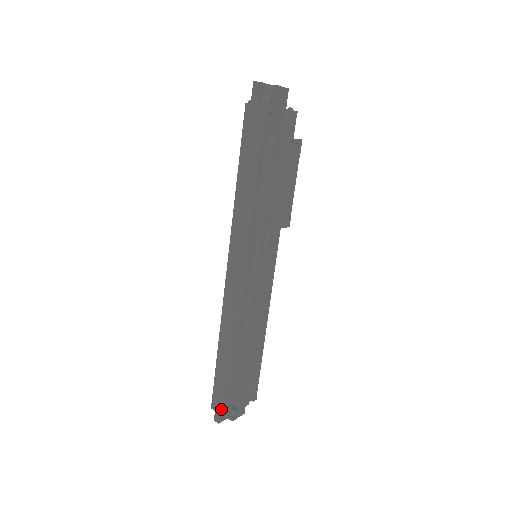
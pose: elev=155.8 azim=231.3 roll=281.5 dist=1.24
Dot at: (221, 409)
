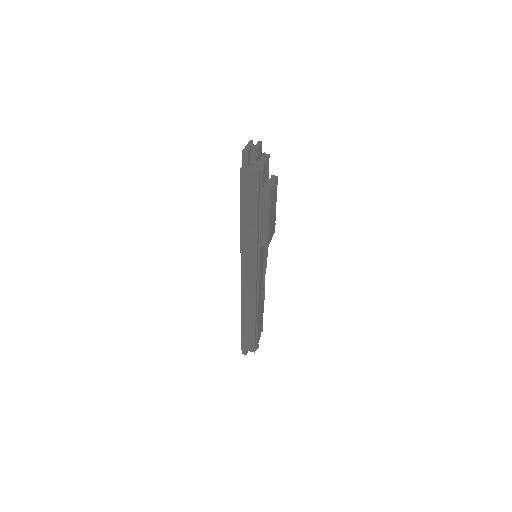
Dot at: (249, 349)
